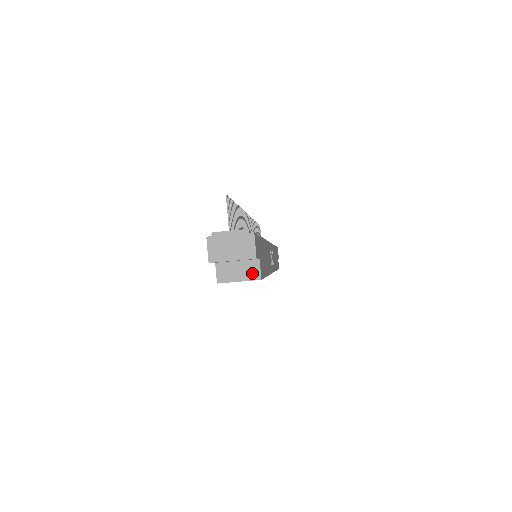
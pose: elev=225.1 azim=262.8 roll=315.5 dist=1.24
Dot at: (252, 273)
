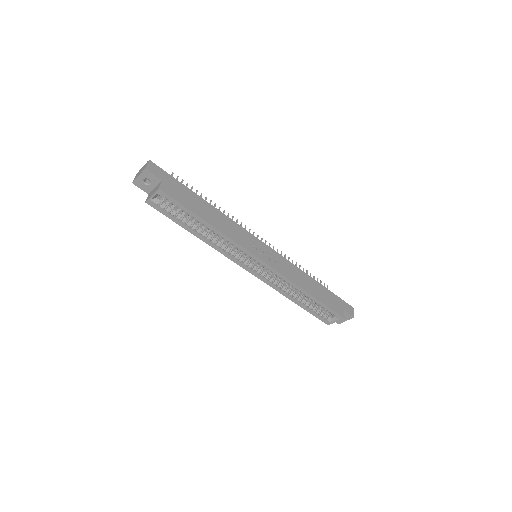
Dot at: (157, 188)
